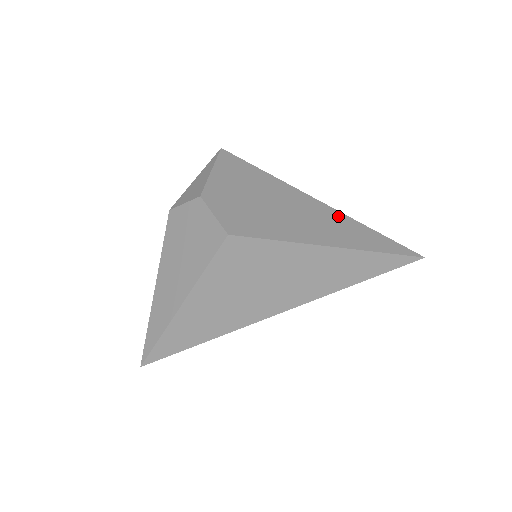
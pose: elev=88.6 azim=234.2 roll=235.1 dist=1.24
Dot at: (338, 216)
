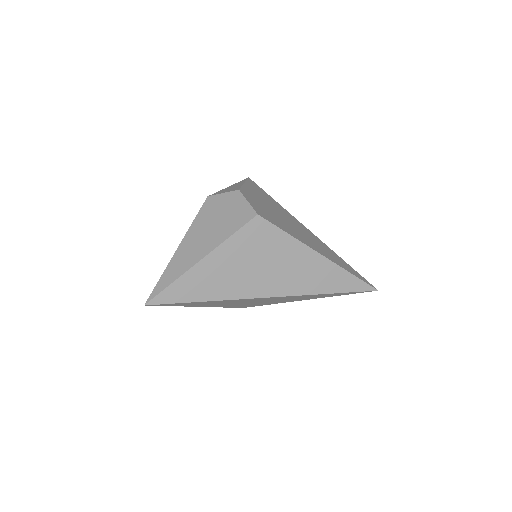
Dot at: (324, 244)
